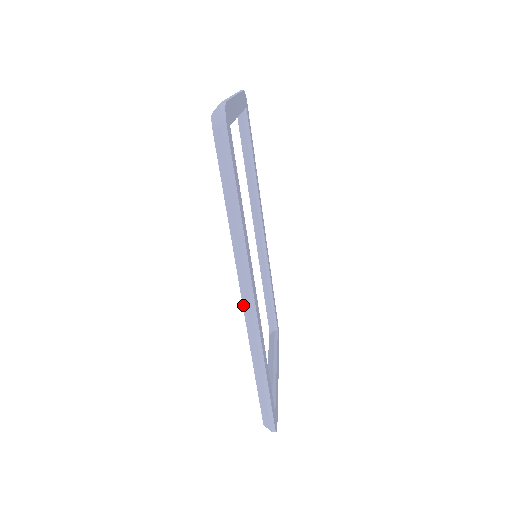
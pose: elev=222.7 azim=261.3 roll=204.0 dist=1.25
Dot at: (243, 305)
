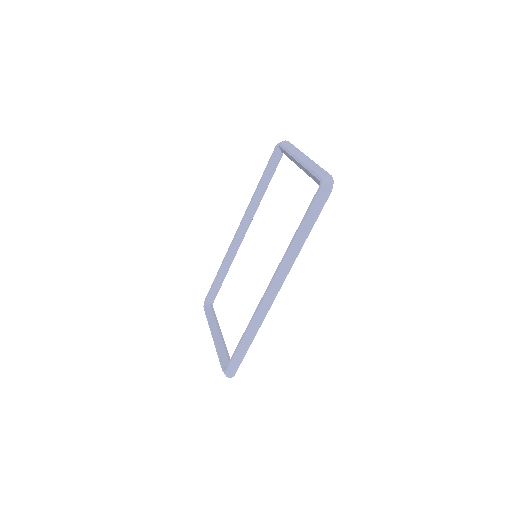
Dot at: (267, 292)
